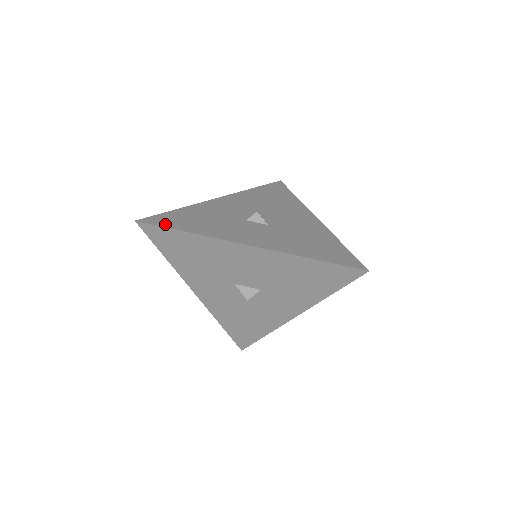
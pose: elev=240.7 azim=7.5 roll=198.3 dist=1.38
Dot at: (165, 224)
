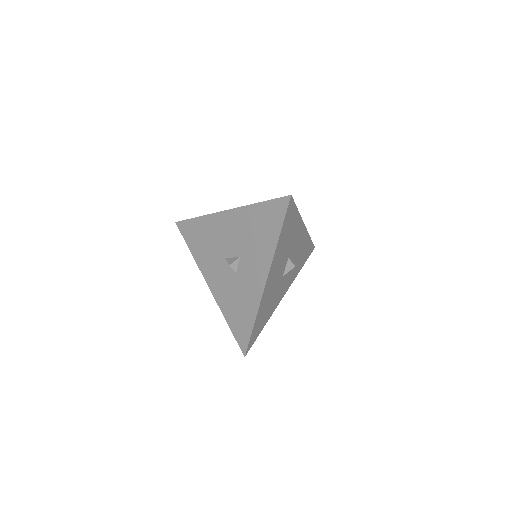
Dot at: occluded
